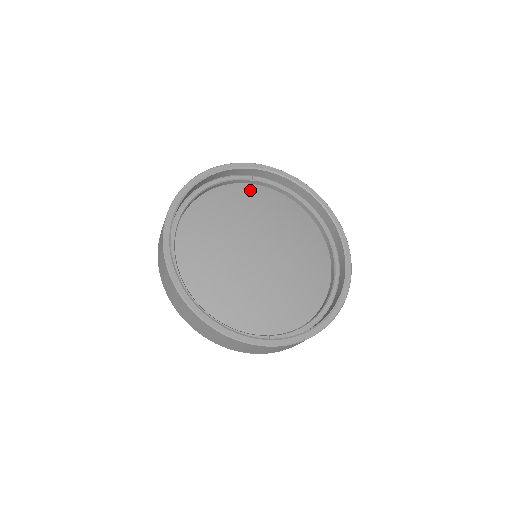
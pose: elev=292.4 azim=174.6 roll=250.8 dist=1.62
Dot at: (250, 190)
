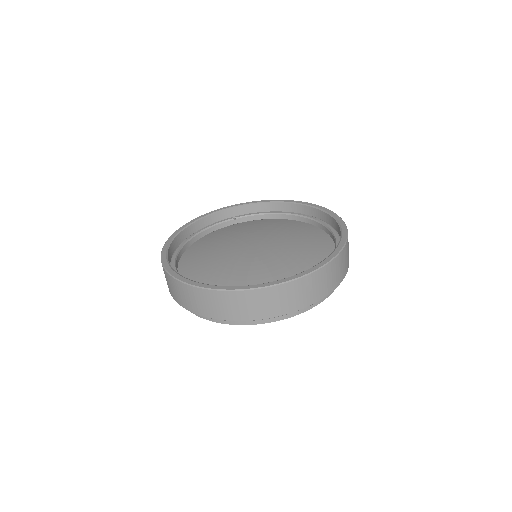
Dot at: (237, 226)
